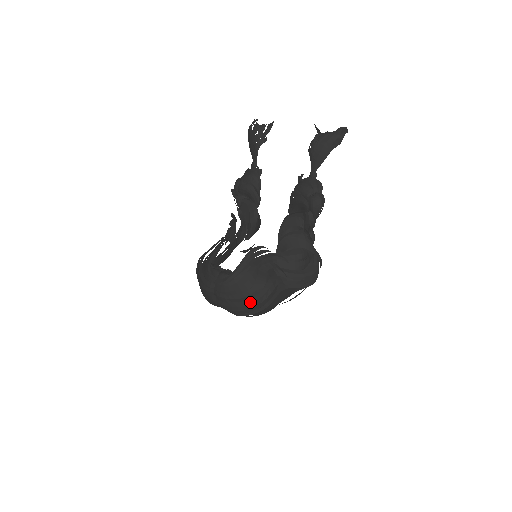
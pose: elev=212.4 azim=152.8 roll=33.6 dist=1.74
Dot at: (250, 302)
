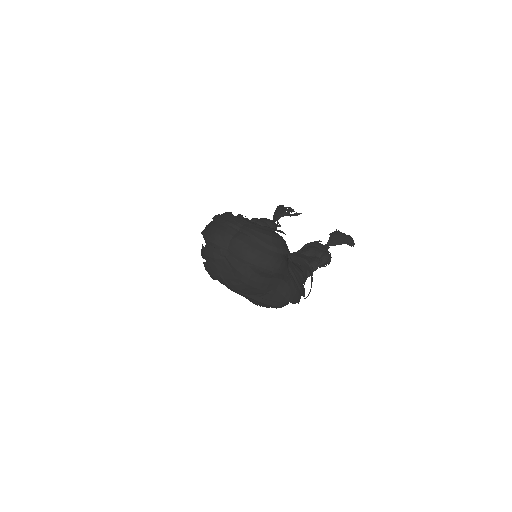
Dot at: (270, 254)
